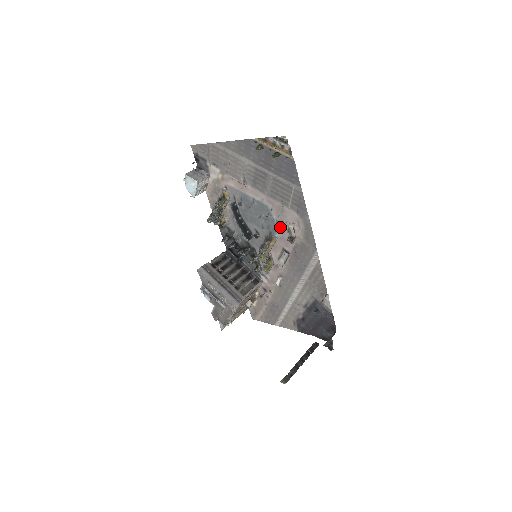
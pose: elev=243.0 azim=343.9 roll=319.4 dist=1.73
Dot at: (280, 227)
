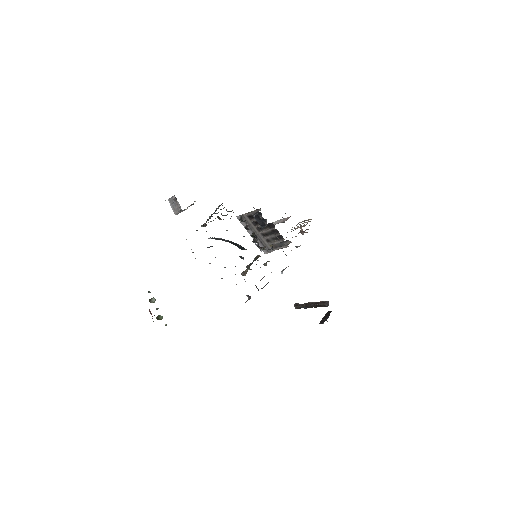
Dot at: occluded
